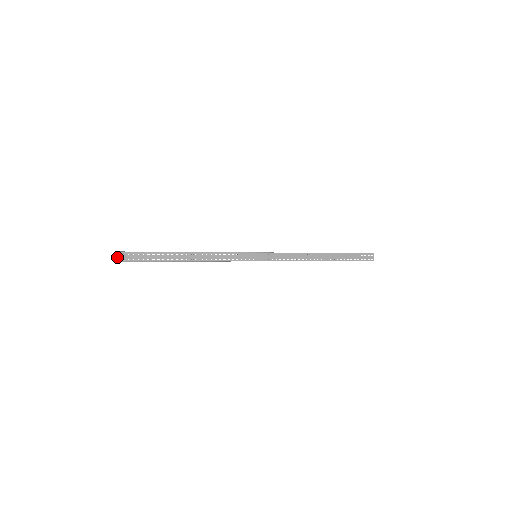
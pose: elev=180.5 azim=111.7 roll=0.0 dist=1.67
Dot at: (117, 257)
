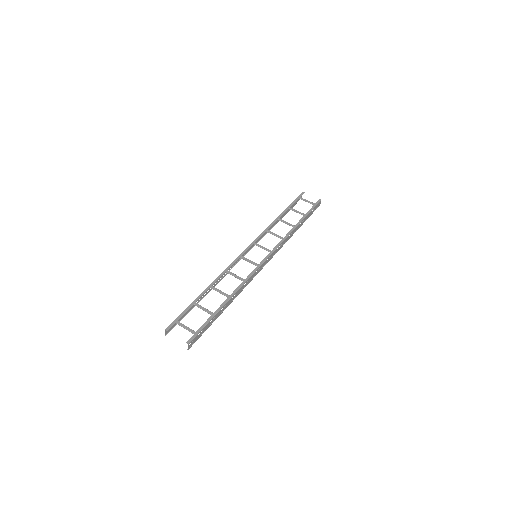
Dot at: (165, 333)
